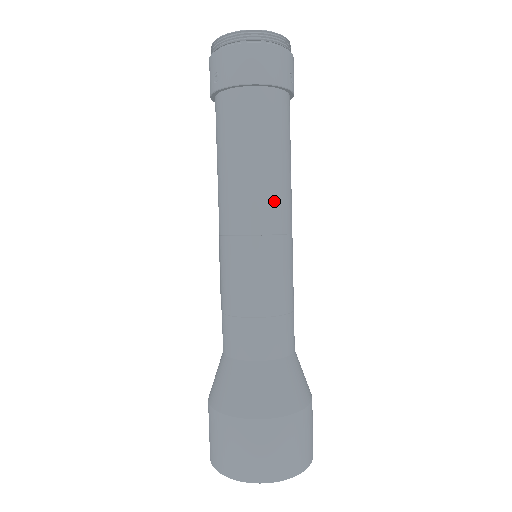
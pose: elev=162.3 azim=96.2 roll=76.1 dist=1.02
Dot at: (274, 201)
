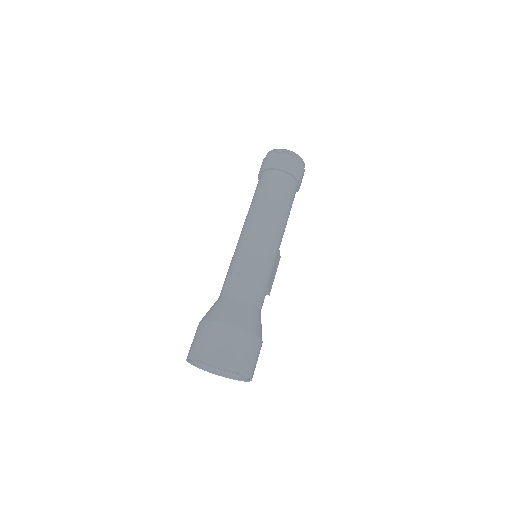
Dot at: (270, 221)
